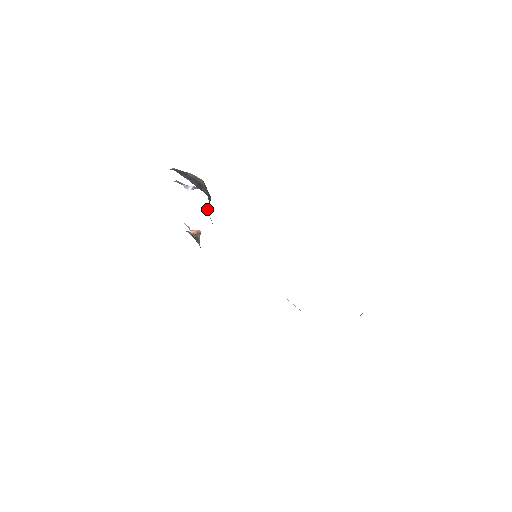
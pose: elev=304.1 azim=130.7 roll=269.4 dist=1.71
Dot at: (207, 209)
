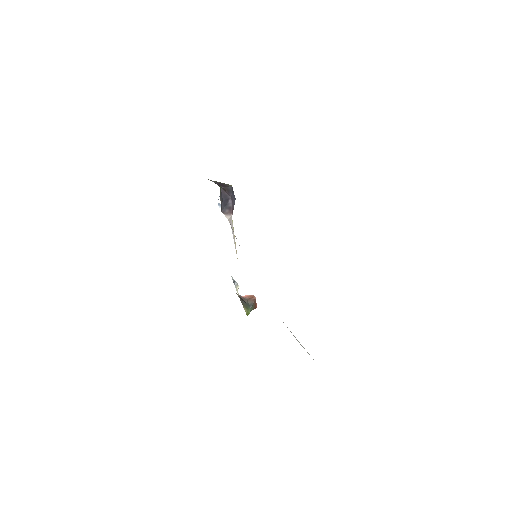
Dot at: (225, 213)
